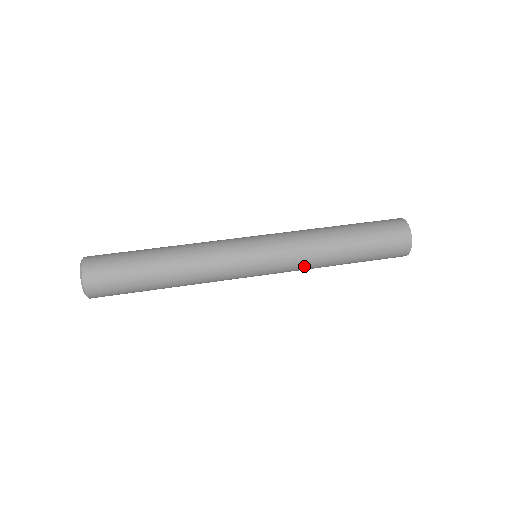
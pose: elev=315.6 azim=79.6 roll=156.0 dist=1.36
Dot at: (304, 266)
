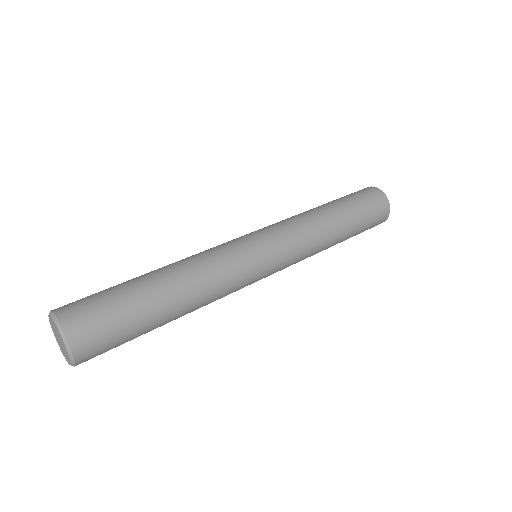
Dot at: (308, 237)
